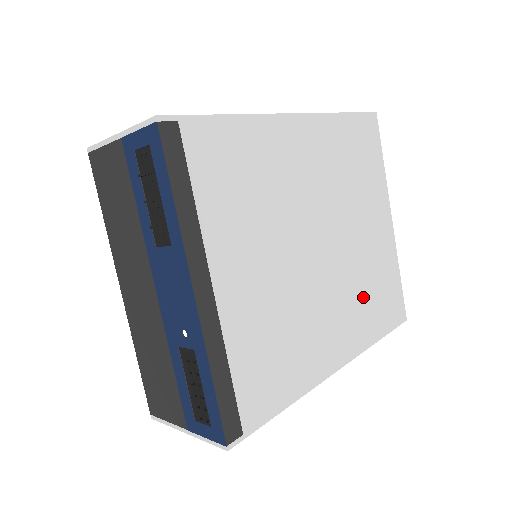
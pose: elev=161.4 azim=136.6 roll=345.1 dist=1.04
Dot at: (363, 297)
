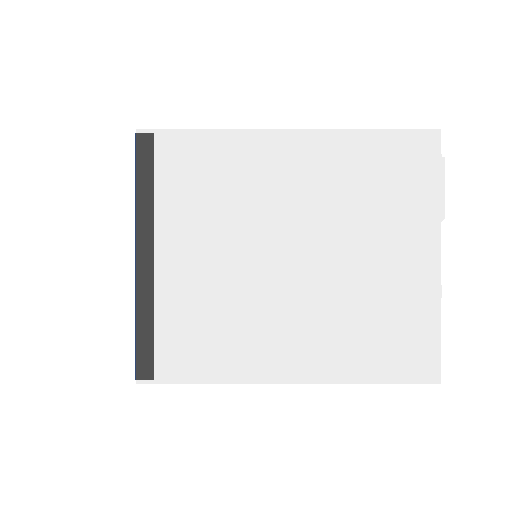
Dot at: (353, 327)
